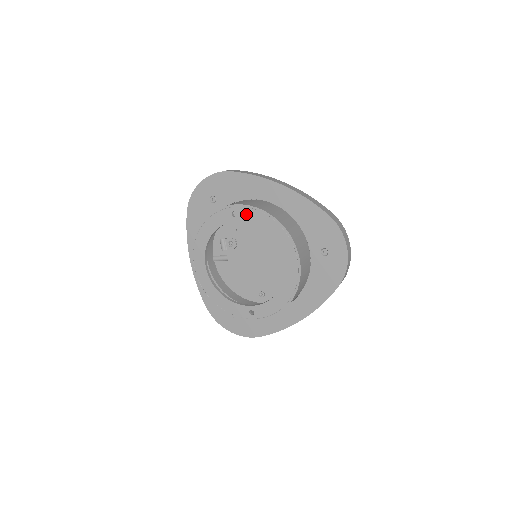
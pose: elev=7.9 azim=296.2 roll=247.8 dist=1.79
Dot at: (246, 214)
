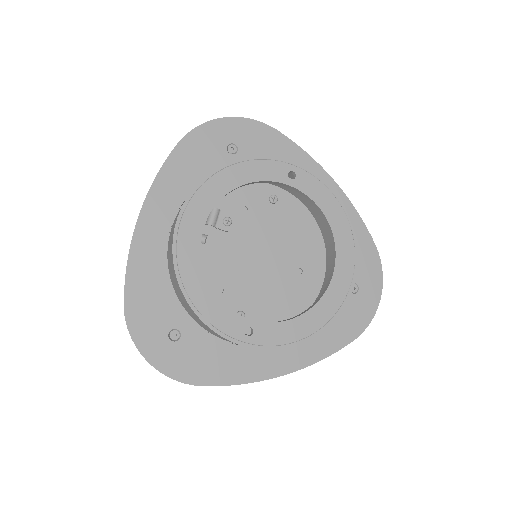
Dot at: (310, 184)
